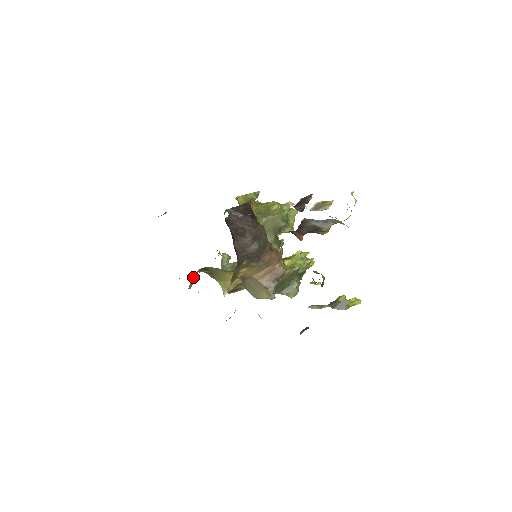
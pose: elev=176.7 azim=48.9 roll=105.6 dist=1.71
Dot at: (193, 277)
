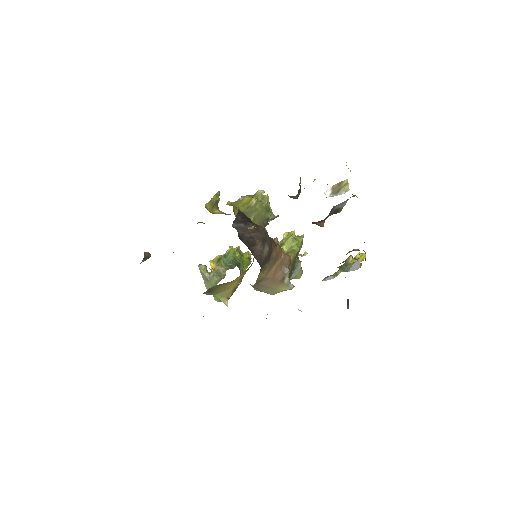
Dot at: occluded
